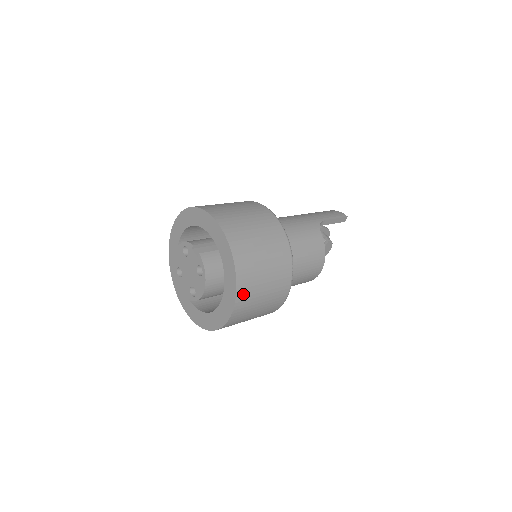
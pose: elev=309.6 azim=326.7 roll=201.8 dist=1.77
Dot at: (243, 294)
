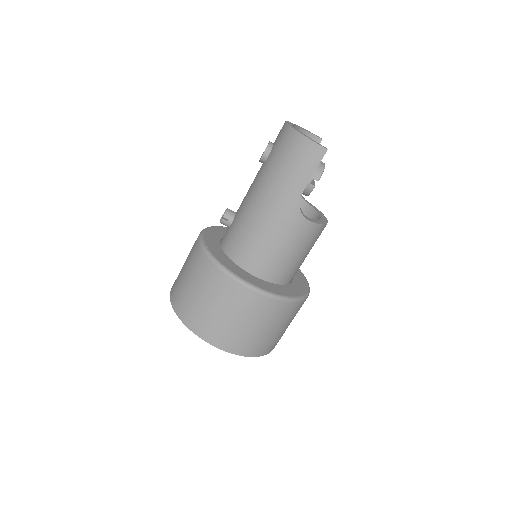
Dot at: occluded
